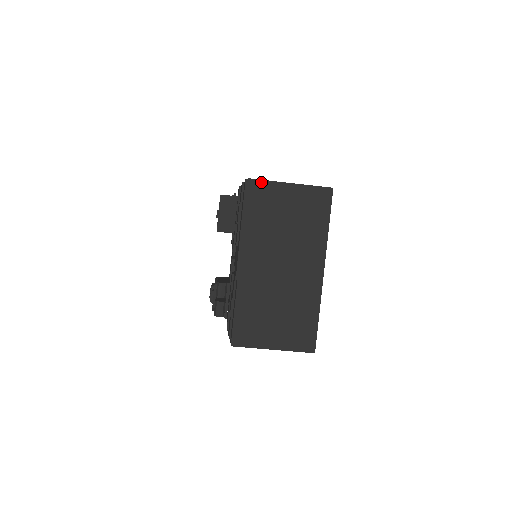
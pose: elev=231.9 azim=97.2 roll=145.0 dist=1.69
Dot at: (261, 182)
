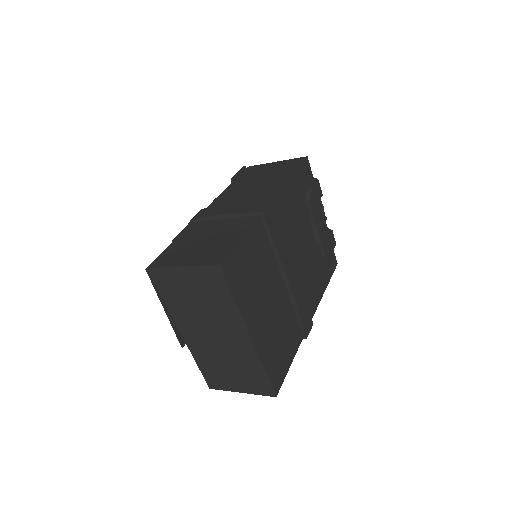
Dot at: (158, 269)
